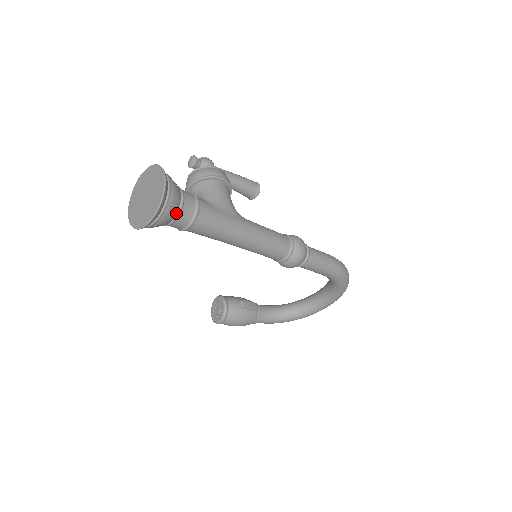
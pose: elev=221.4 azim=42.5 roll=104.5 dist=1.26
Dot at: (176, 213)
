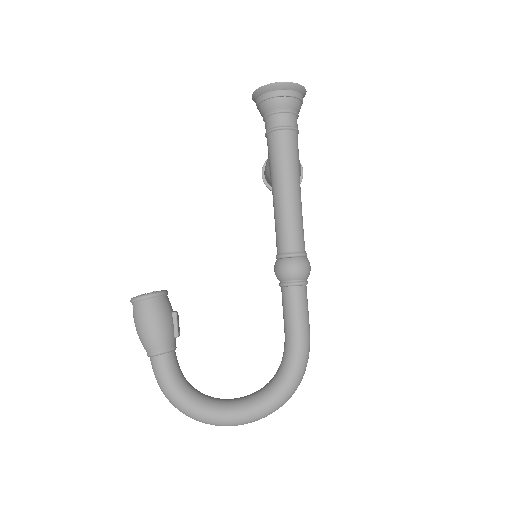
Dot at: (290, 109)
